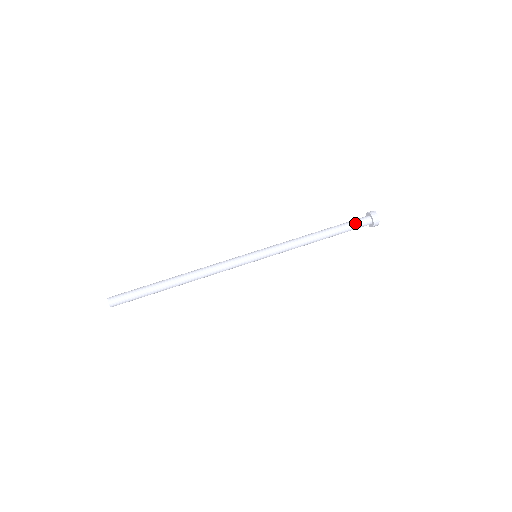
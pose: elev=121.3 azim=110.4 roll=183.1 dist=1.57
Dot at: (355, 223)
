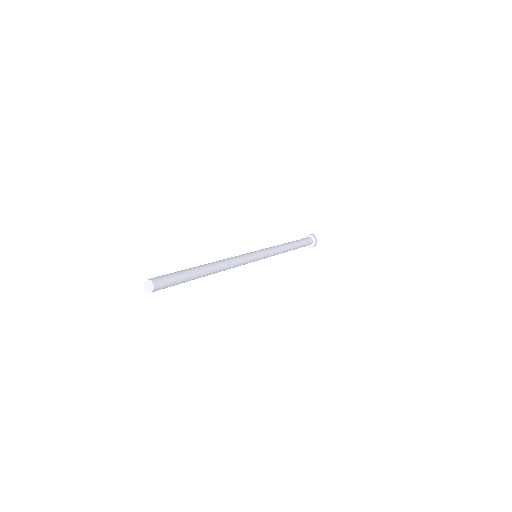
Dot at: occluded
